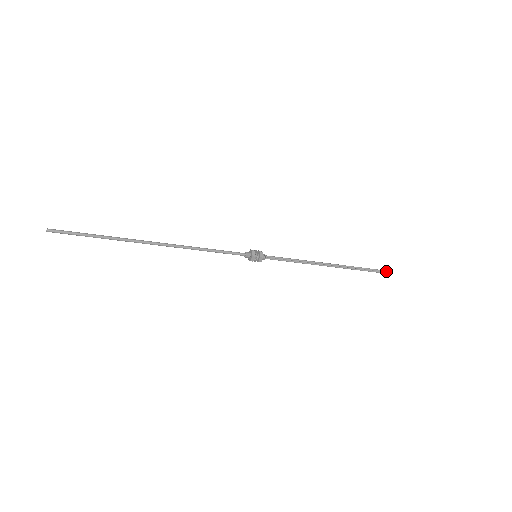
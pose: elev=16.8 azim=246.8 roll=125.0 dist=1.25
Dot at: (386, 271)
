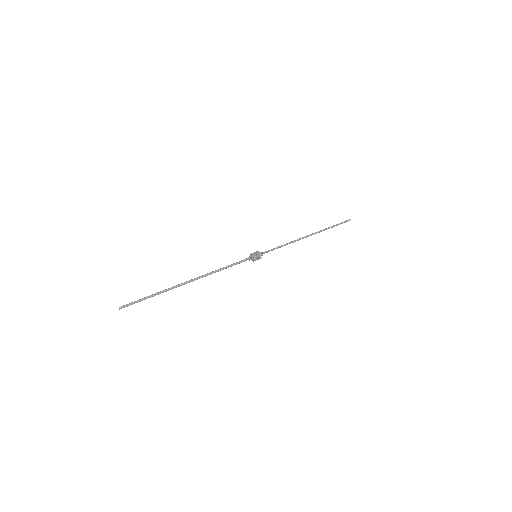
Dot at: occluded
